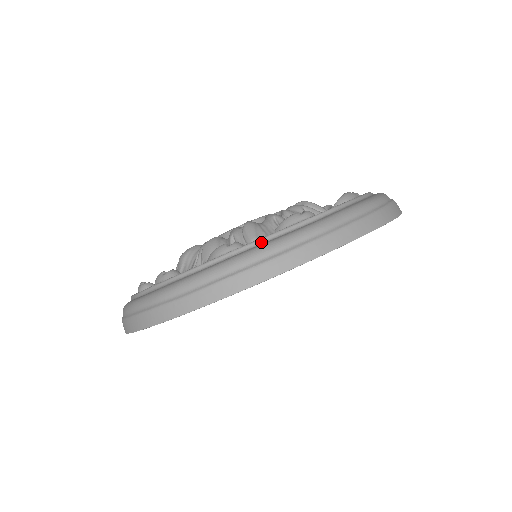
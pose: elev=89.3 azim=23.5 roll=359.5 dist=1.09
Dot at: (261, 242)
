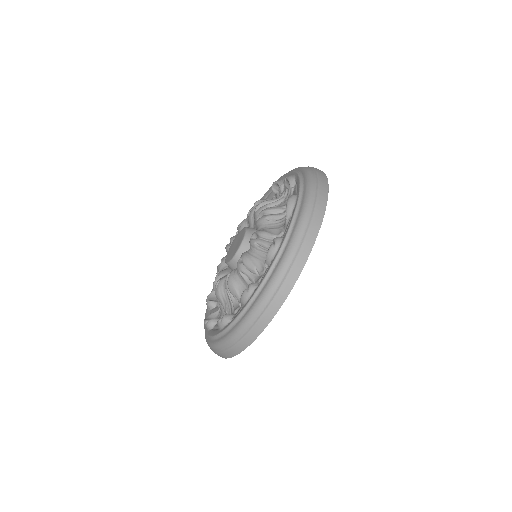
Dot at: (265, 282)
